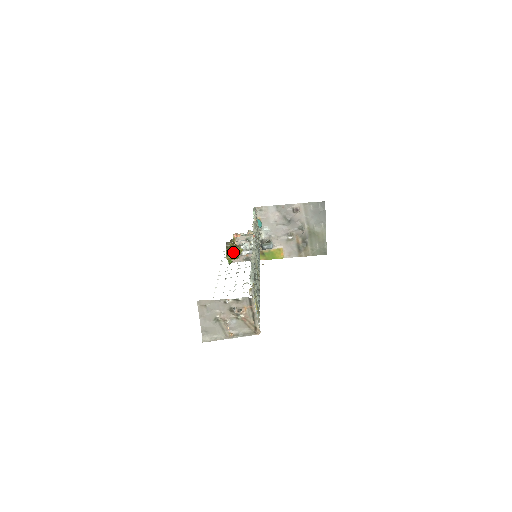
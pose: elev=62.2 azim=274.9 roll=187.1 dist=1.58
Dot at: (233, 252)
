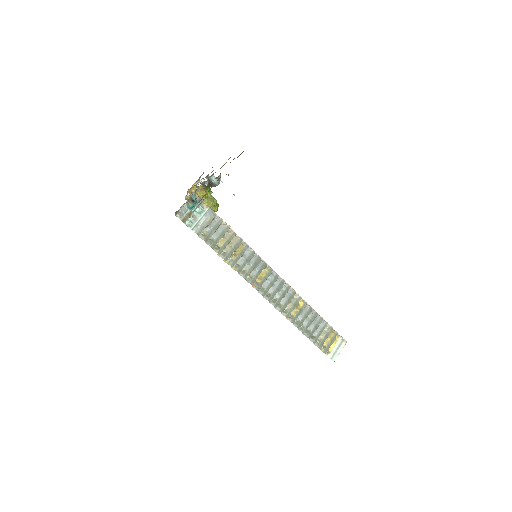
Dot at: occluded
